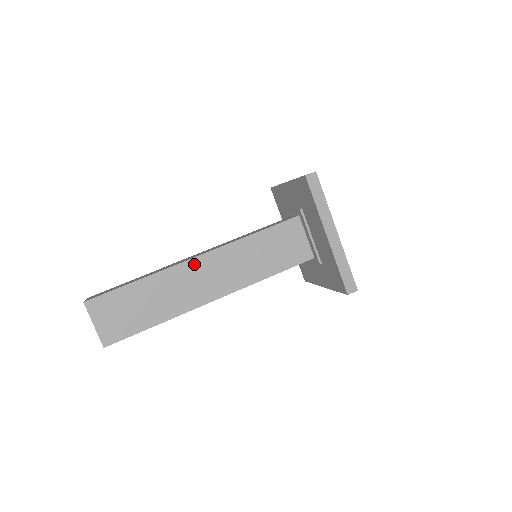
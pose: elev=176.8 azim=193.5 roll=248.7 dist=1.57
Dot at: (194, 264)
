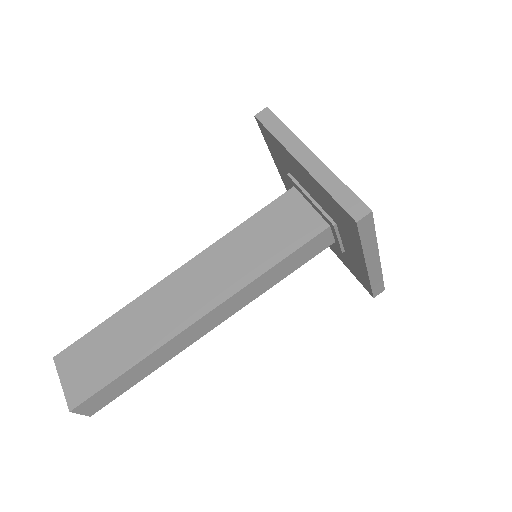
Dot at: (171, 281)
